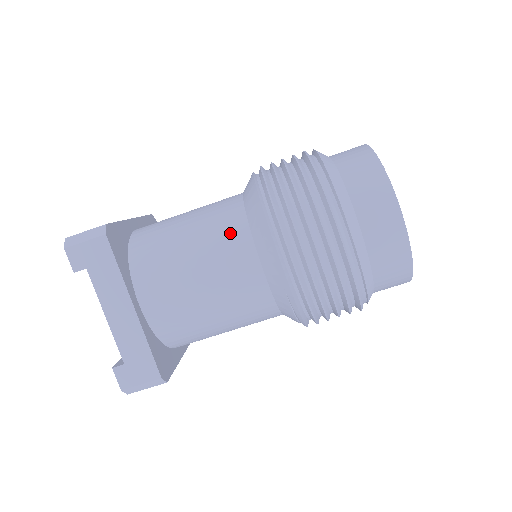
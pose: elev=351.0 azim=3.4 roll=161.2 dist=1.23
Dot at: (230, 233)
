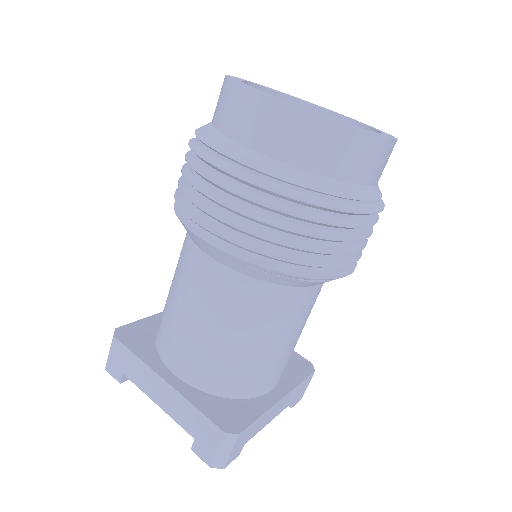
Dot at: (185, 257)
